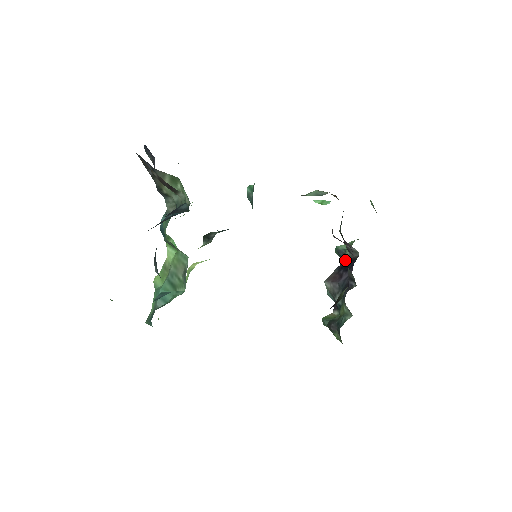
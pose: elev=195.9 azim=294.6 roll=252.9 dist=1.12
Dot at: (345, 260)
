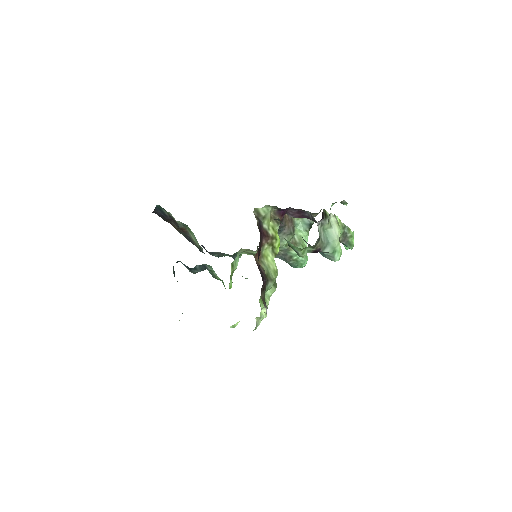
Dot at: occluded
